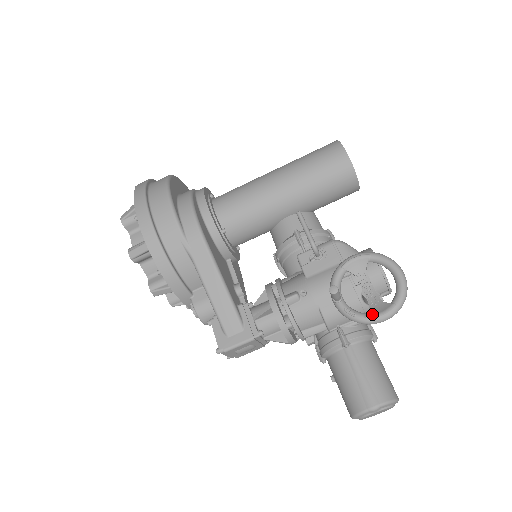
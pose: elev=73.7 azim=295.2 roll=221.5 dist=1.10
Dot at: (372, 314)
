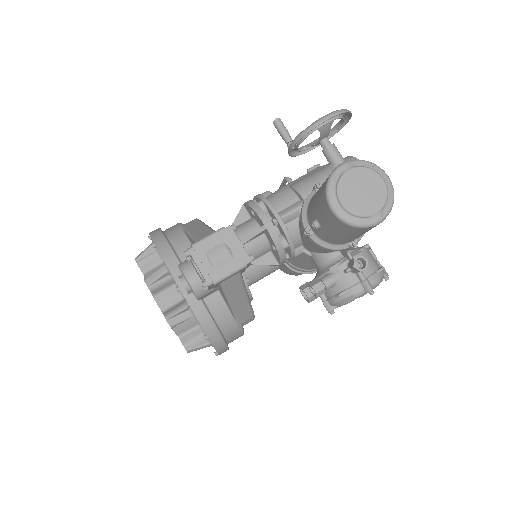
Dot at: (317, 122)
